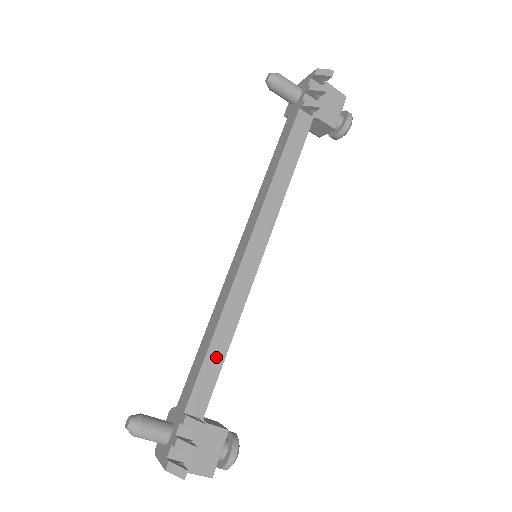
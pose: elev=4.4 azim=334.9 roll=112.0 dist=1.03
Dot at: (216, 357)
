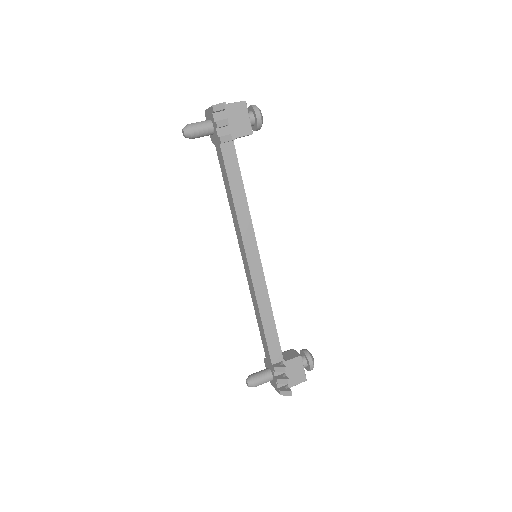
Dot at: (270, 329)
